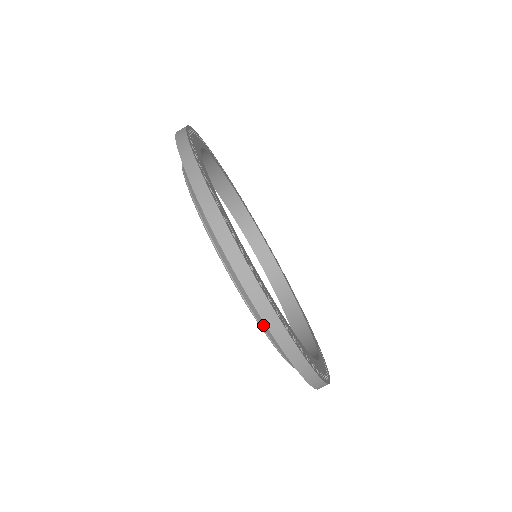
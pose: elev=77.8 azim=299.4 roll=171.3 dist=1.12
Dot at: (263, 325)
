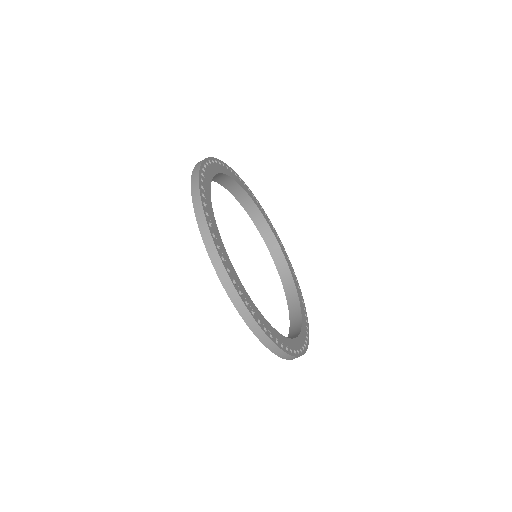
Dot at: occluded
